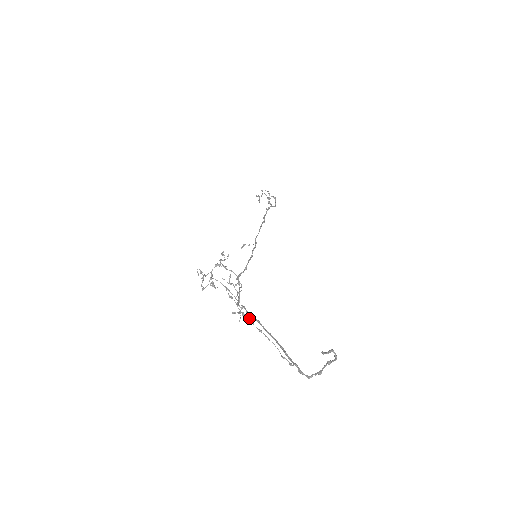
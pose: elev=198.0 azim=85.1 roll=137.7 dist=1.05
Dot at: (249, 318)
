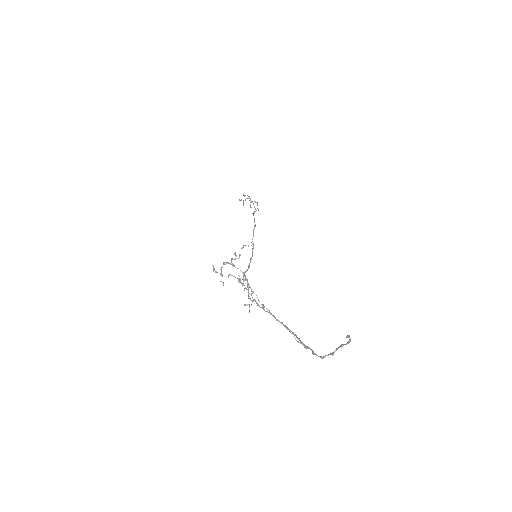
Dot at: (268, 310)
